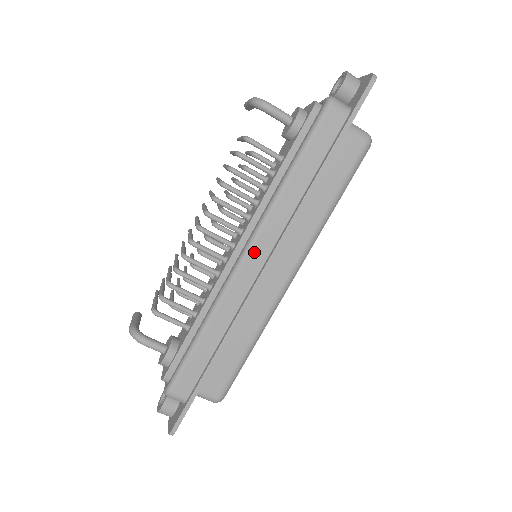
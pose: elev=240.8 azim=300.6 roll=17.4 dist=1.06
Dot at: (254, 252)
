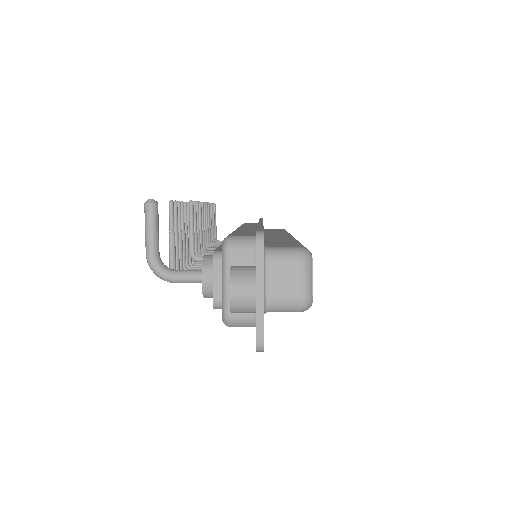
Dot at: occluded
